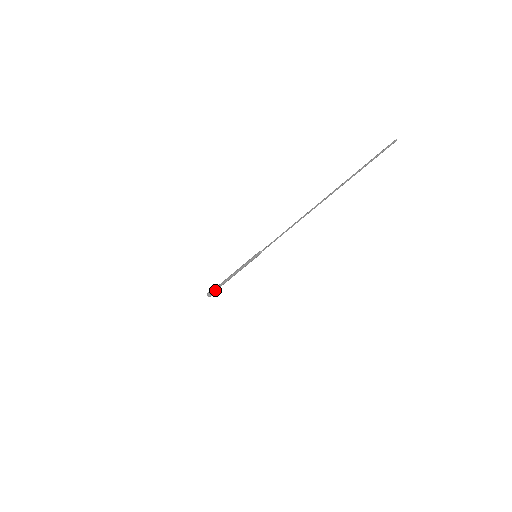
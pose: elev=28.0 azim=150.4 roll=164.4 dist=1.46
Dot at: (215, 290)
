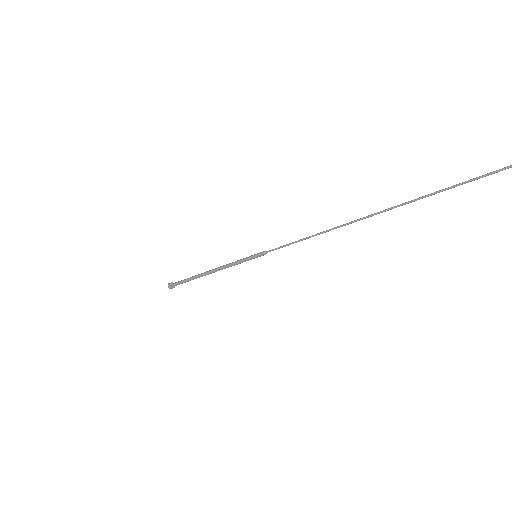
Dot at: (181, 282)
